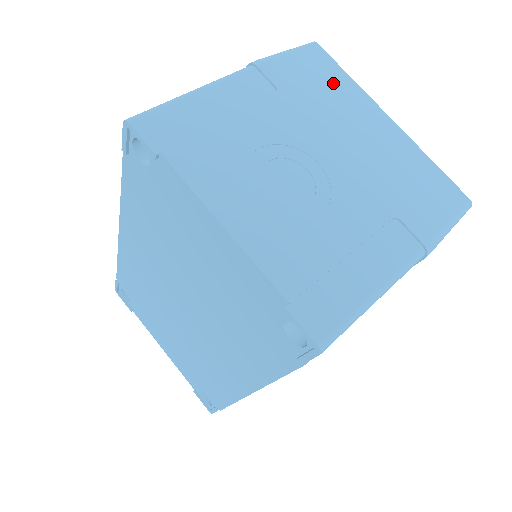
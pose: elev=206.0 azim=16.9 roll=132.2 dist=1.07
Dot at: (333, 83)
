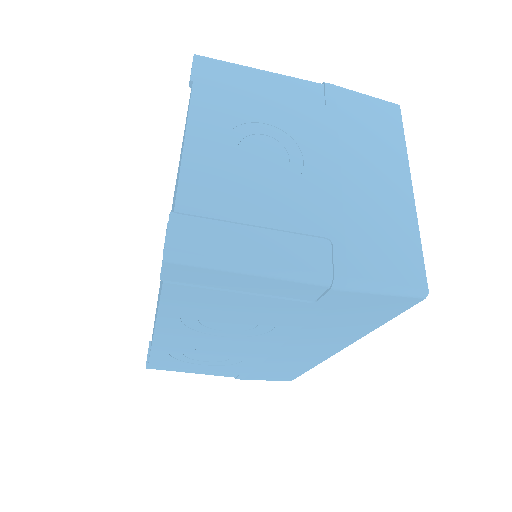
Dot at: (382, 134)
